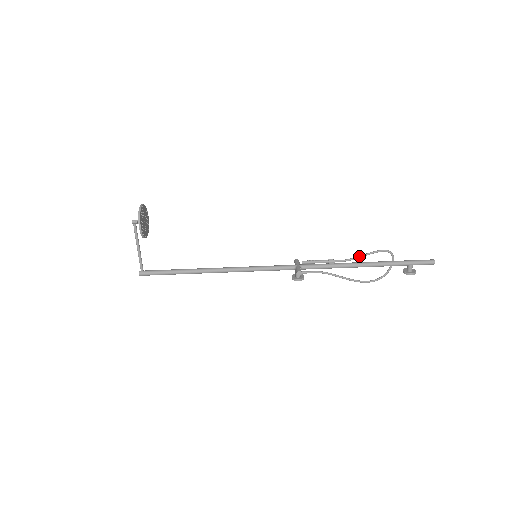
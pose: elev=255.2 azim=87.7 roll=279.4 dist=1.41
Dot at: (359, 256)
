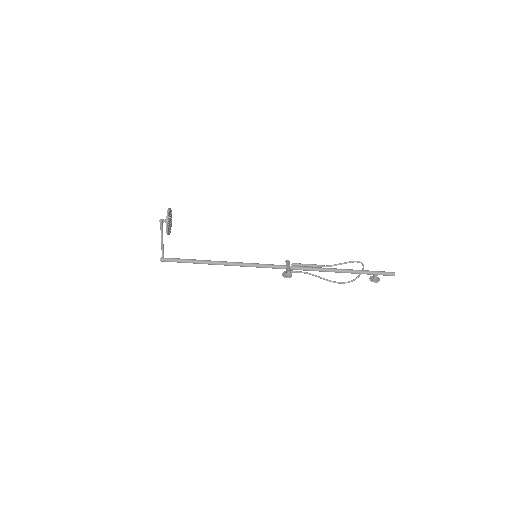
Dot at: (337, 264)
